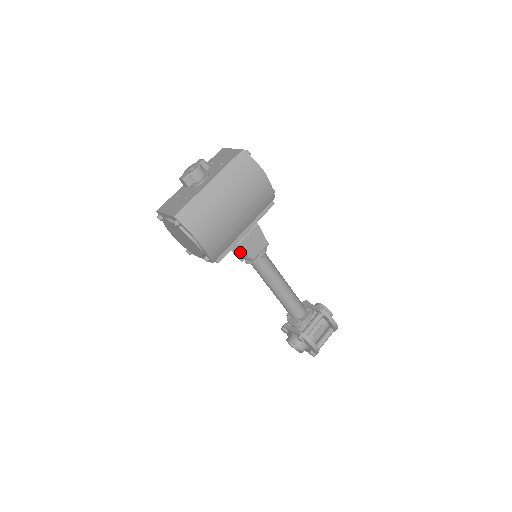
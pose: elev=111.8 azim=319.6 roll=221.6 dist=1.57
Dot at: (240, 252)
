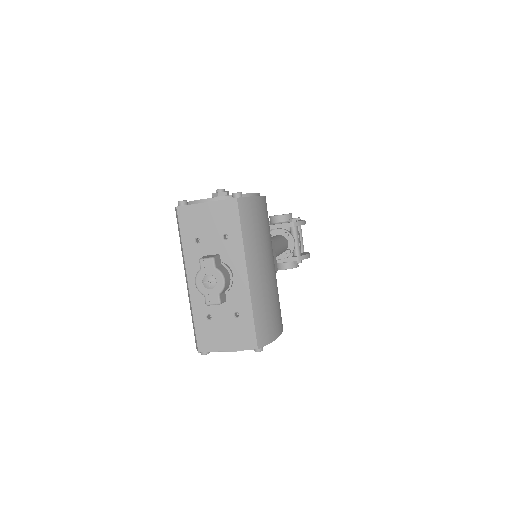
Dot at: occluded
